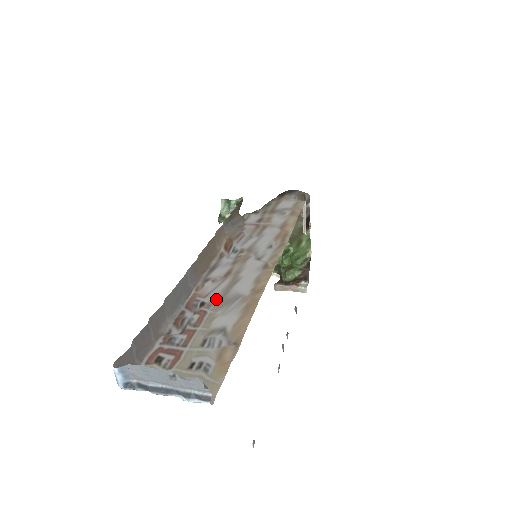
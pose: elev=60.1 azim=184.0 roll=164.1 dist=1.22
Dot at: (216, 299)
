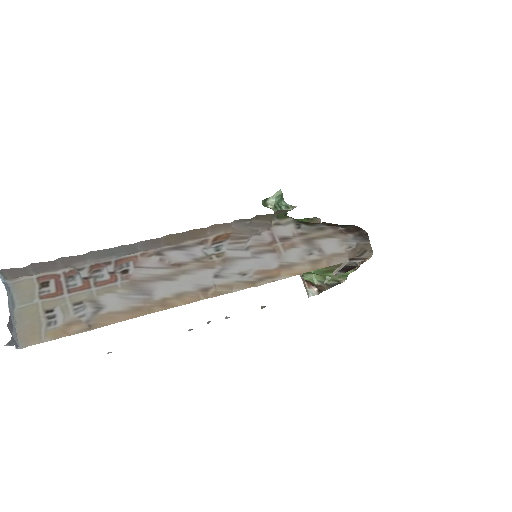
Dot at: (137, 278)
